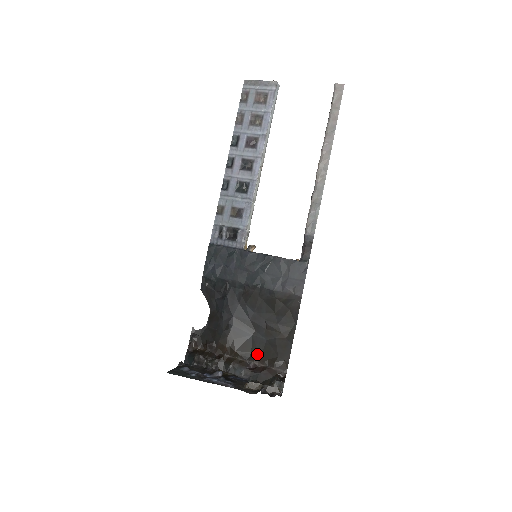
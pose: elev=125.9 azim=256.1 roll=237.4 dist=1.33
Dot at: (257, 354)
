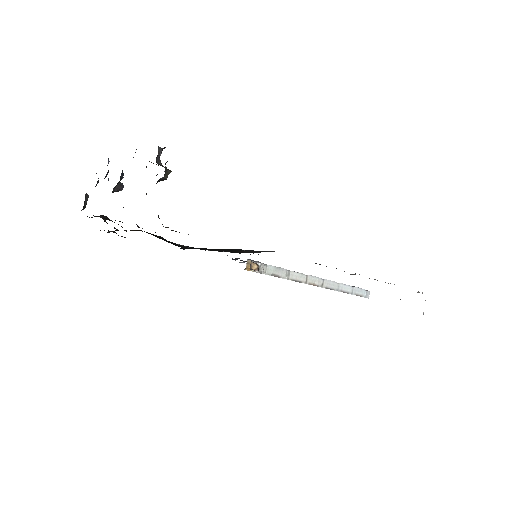
Dot at: occluded
